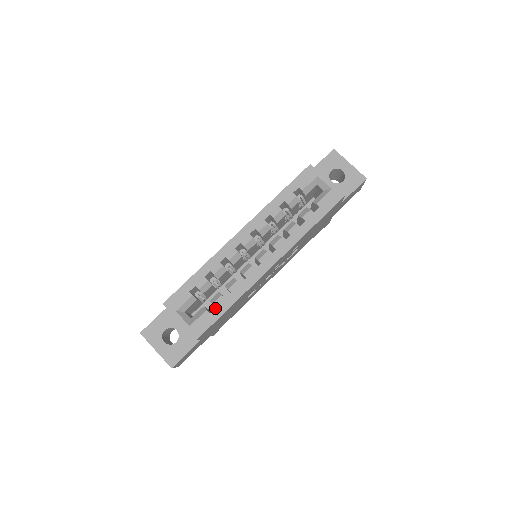
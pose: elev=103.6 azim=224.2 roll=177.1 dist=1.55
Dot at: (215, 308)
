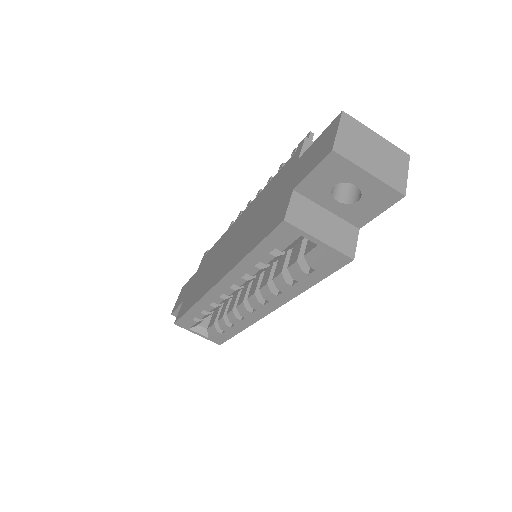
Dot at: (225, 332)
